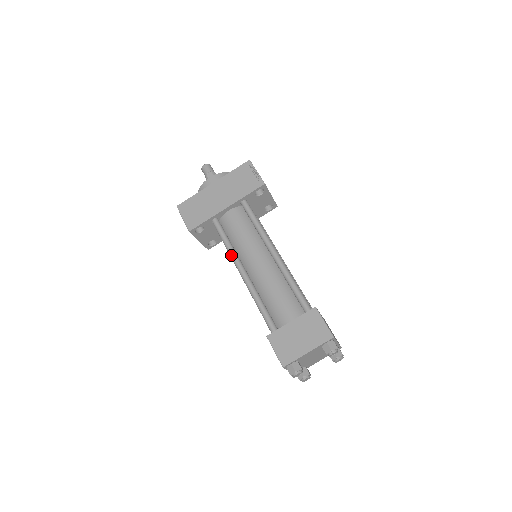
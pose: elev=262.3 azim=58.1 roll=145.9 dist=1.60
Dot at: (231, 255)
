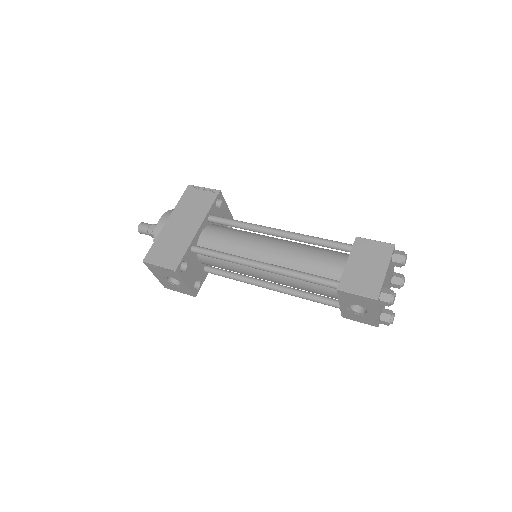
Dot at: (237, 260)
